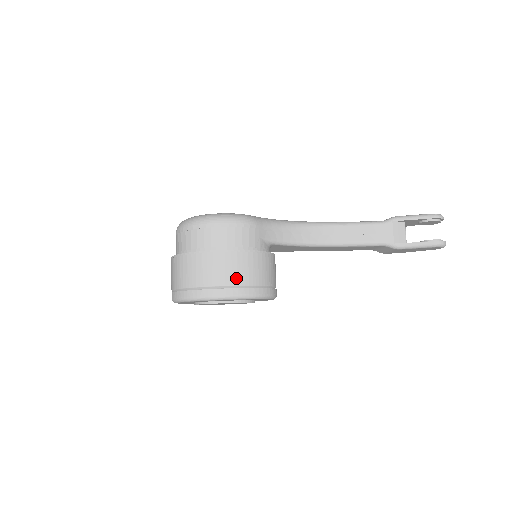
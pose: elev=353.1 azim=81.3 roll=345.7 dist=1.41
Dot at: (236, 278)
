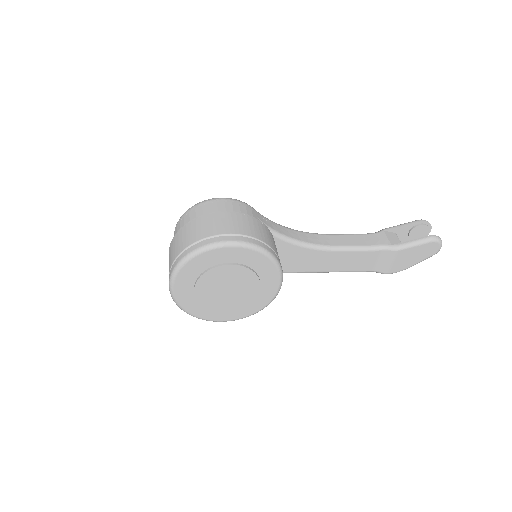
Dot at: (238, 229)
